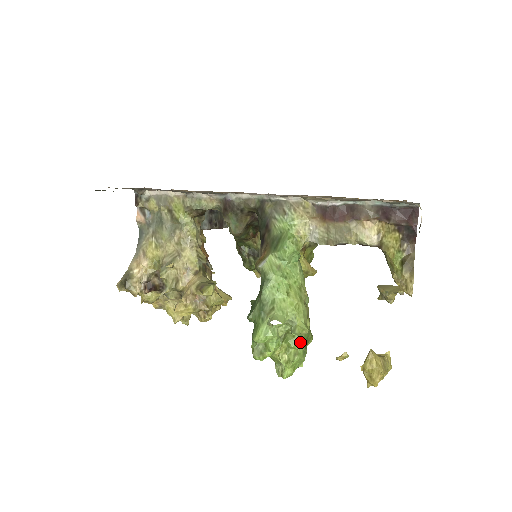
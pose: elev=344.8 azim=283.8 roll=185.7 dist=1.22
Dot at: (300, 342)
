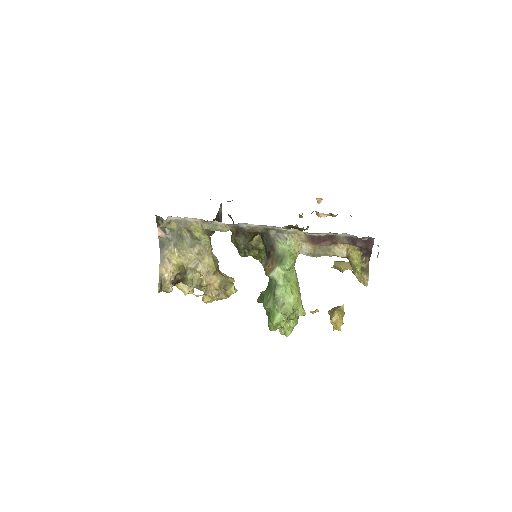
Dot at: occluded
